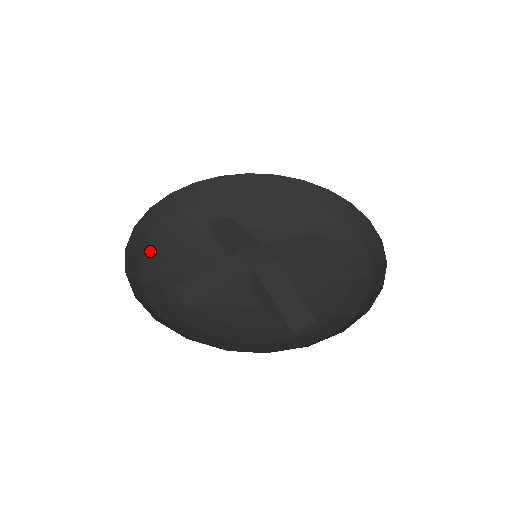
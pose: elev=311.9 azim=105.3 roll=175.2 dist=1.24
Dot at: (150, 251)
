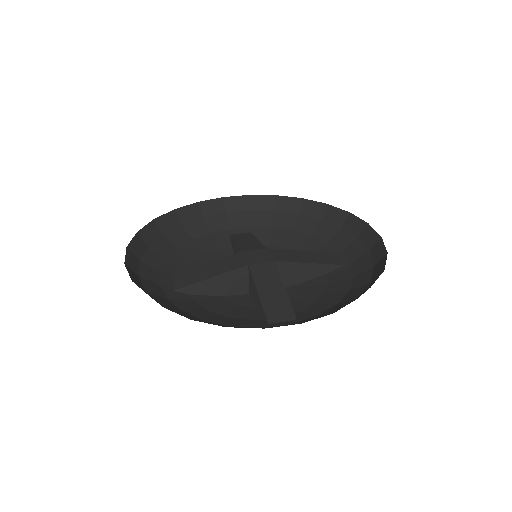
Dot at: (162, 243)
